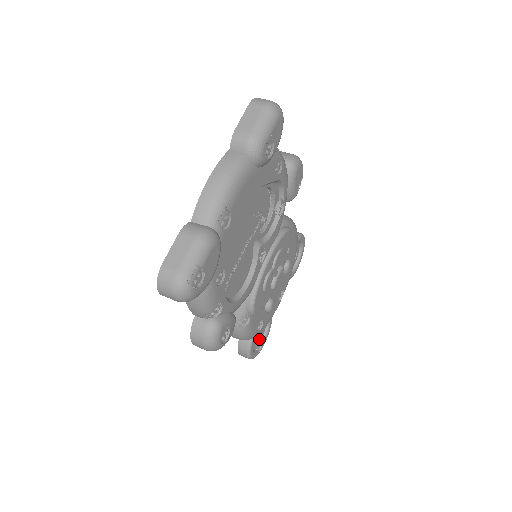
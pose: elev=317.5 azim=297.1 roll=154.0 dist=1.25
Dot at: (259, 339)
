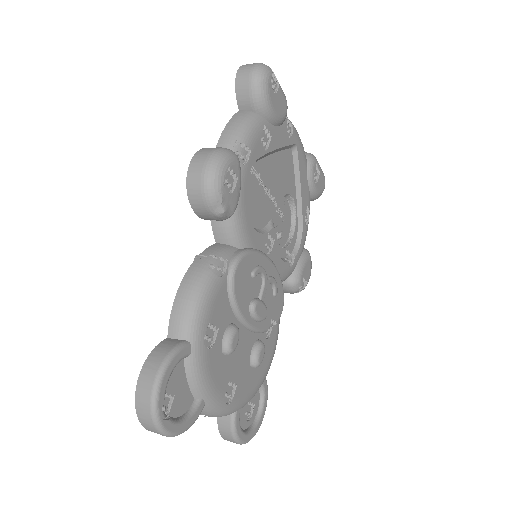
Dot at: (173, 404)
